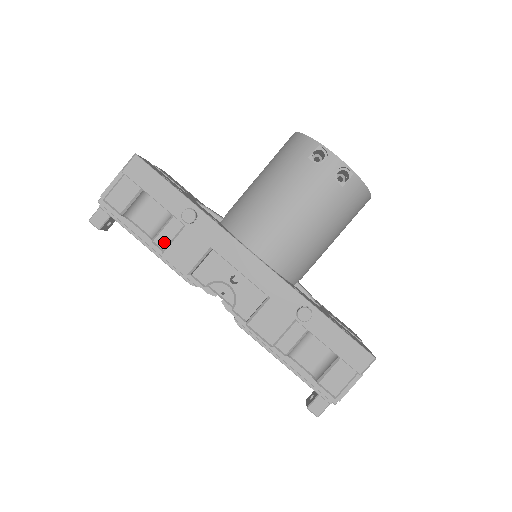
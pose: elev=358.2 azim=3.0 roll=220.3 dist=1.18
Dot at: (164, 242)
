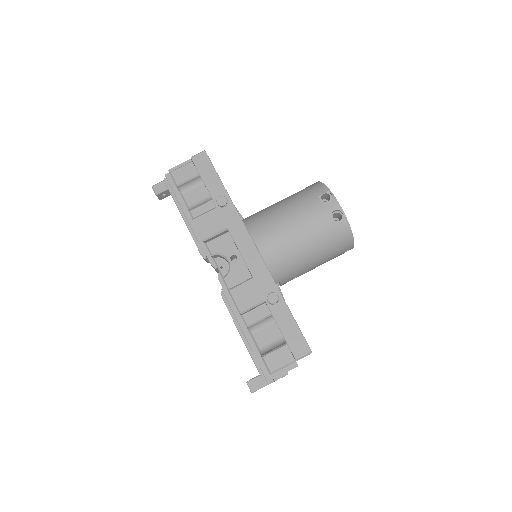
Dot at: (197, 214)
